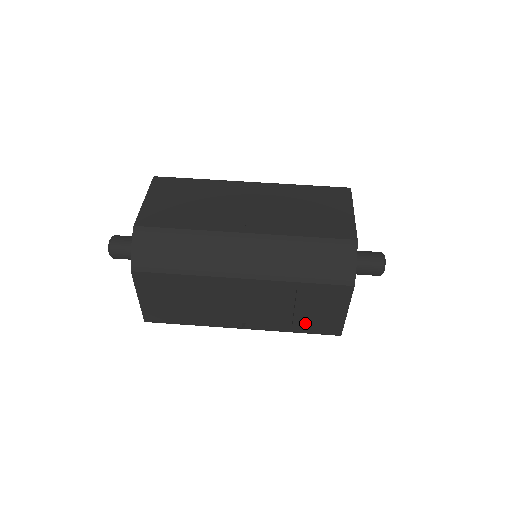
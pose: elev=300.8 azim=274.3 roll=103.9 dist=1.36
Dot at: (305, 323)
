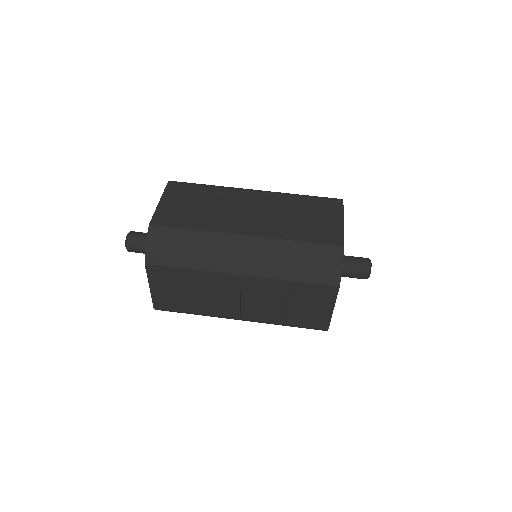
Dot at: (296, 318)
